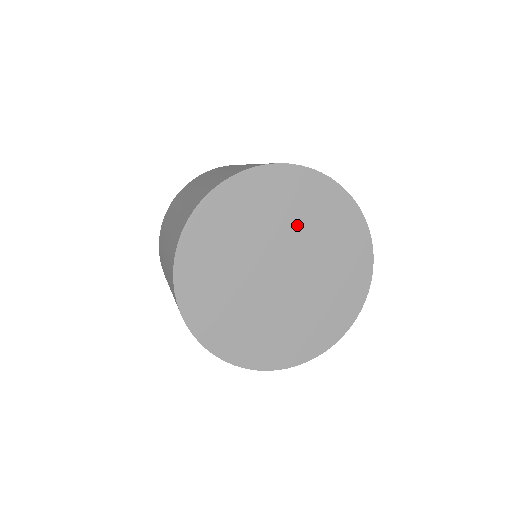
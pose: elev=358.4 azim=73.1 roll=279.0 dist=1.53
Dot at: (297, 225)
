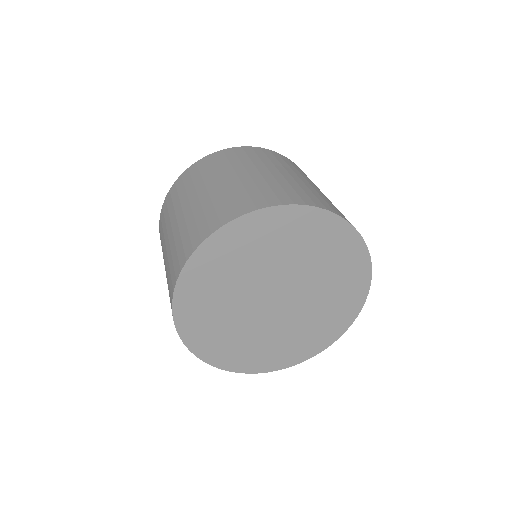
Dot at: (298, 259)
